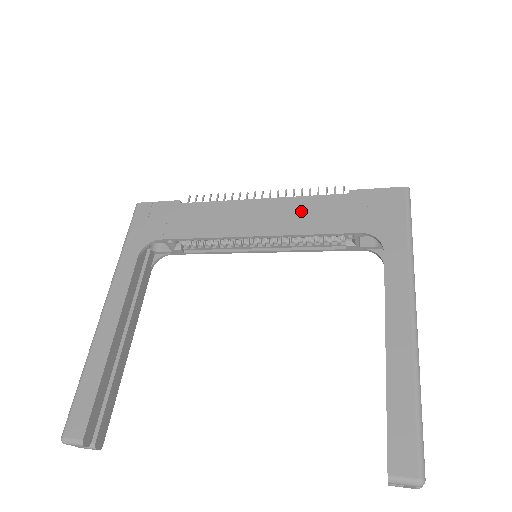
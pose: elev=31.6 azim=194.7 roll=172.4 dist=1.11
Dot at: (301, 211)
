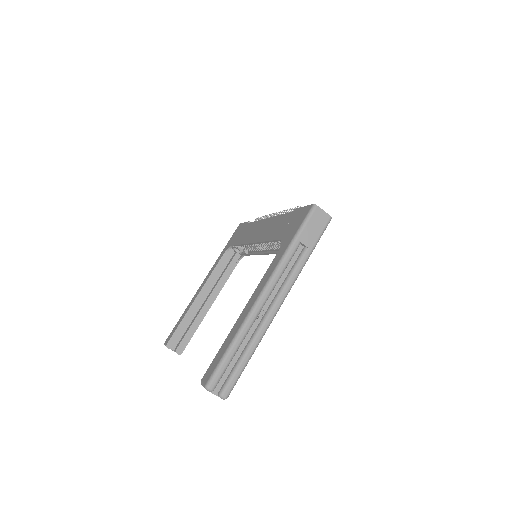
Dot at: (273, 225)
